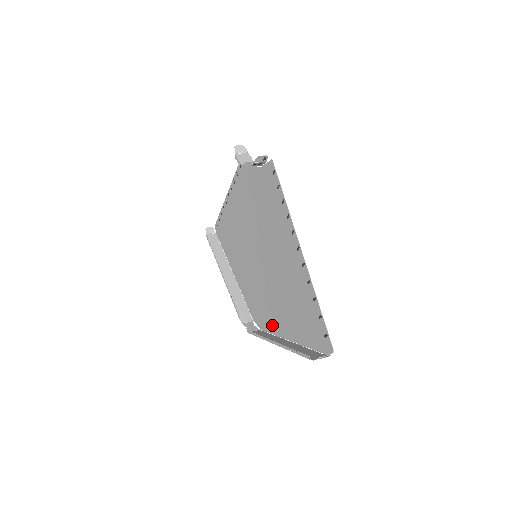
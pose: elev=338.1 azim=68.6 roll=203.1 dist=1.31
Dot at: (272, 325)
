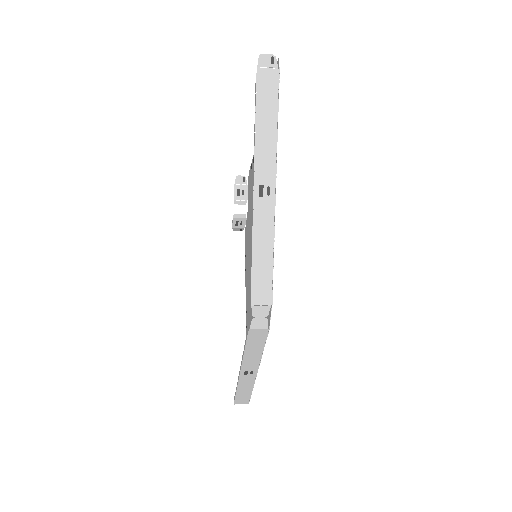
Dot at: occluded
